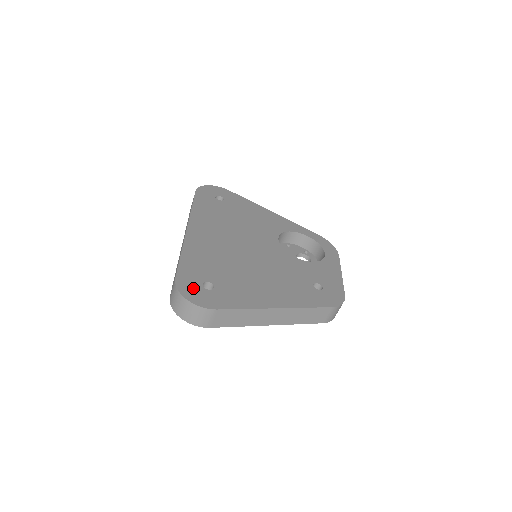
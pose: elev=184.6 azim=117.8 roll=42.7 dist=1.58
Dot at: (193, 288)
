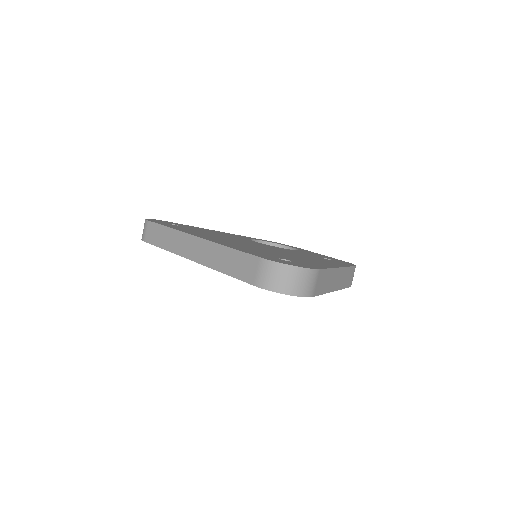
Dot at: (282, 261)
